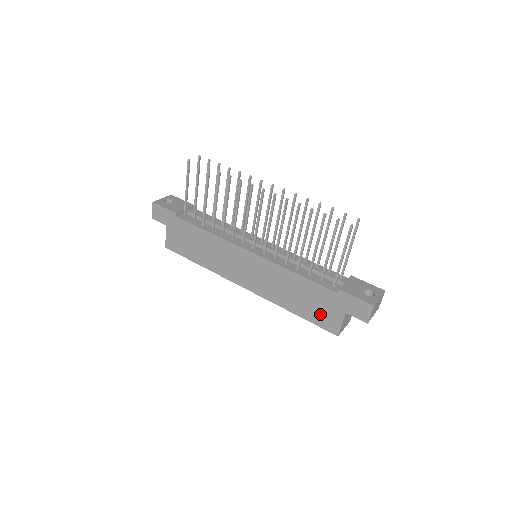
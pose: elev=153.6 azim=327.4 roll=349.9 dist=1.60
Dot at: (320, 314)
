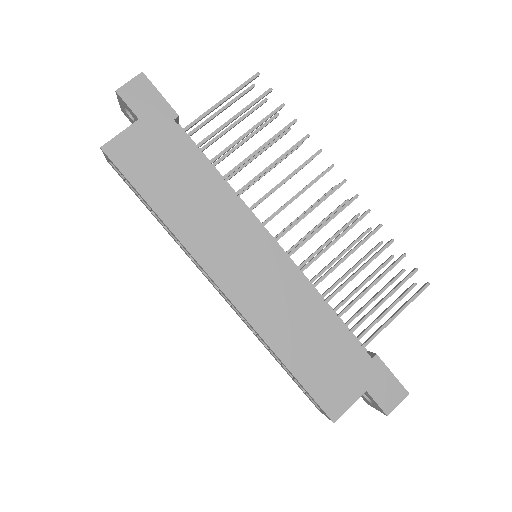
Dot at: (327, 380)
